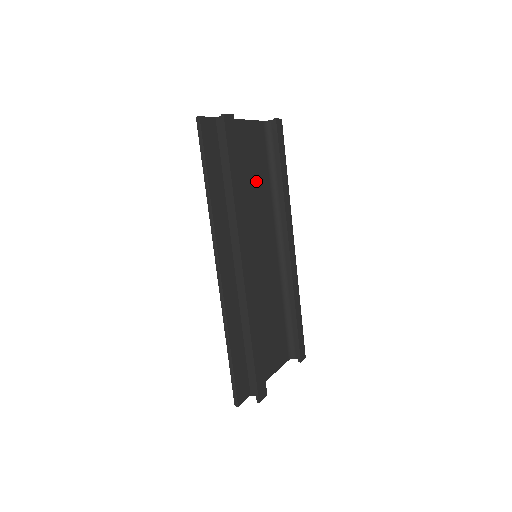
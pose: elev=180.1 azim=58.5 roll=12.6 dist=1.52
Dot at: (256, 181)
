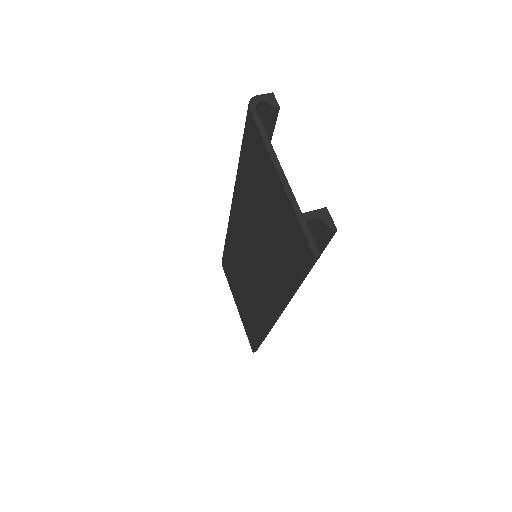
Dot at: occluded
